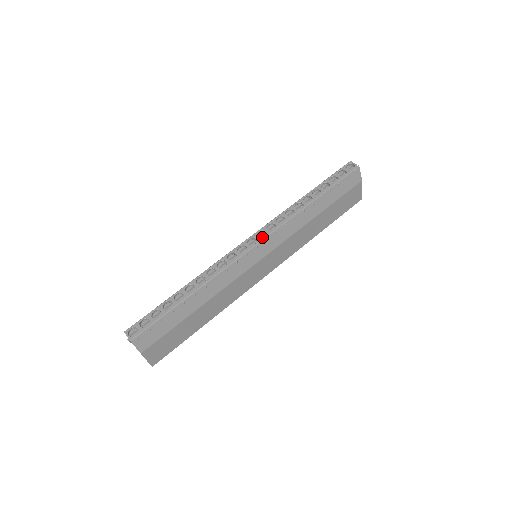
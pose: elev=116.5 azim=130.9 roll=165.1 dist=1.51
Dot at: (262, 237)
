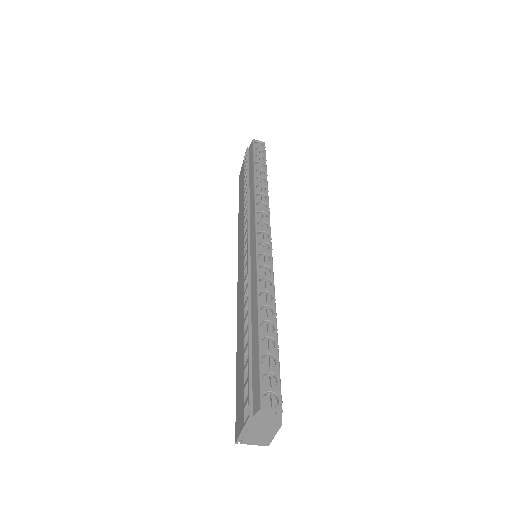
Dot at: (265, 228)
